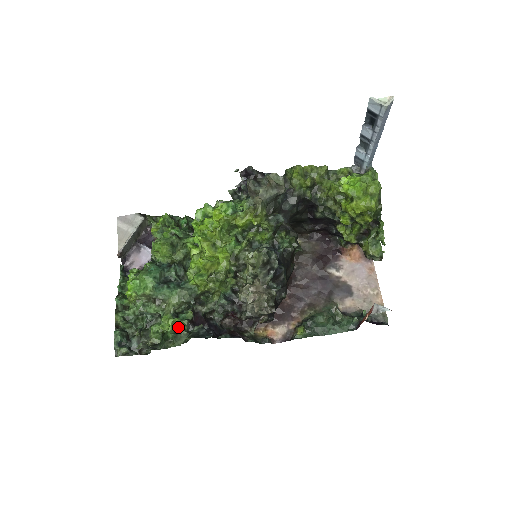
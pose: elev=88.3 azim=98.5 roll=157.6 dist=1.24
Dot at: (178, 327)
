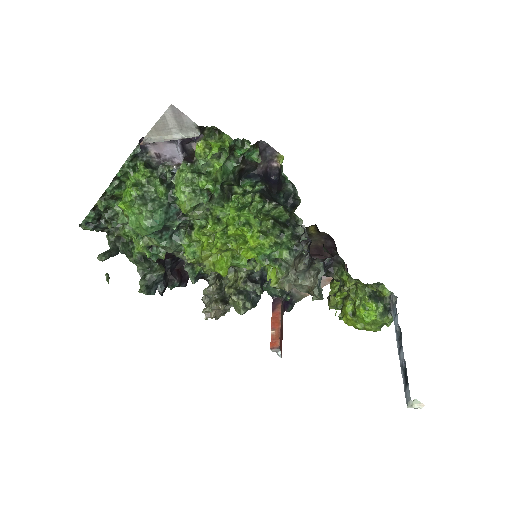
Dot at: occluded
